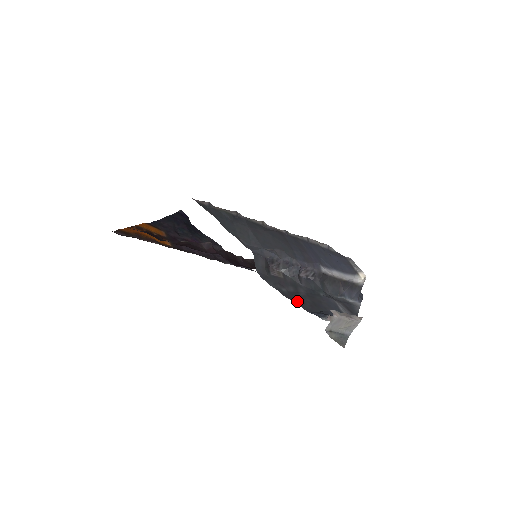
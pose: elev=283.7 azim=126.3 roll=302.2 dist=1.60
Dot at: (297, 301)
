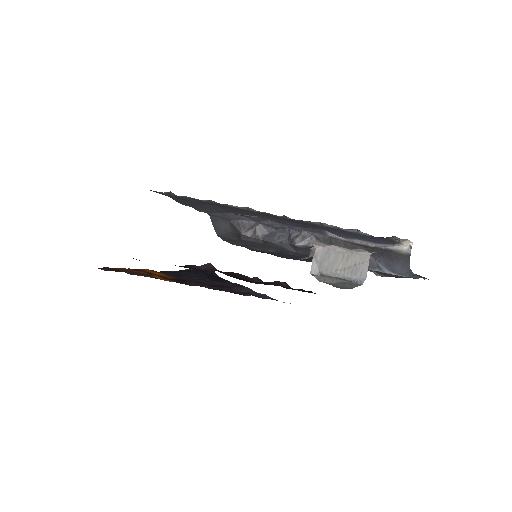
Dot at: (271, 253)
